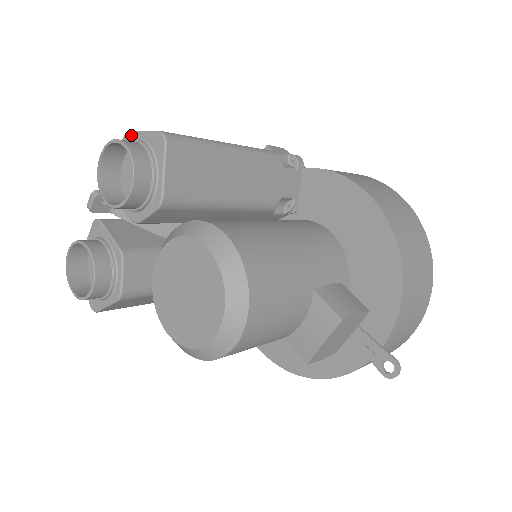
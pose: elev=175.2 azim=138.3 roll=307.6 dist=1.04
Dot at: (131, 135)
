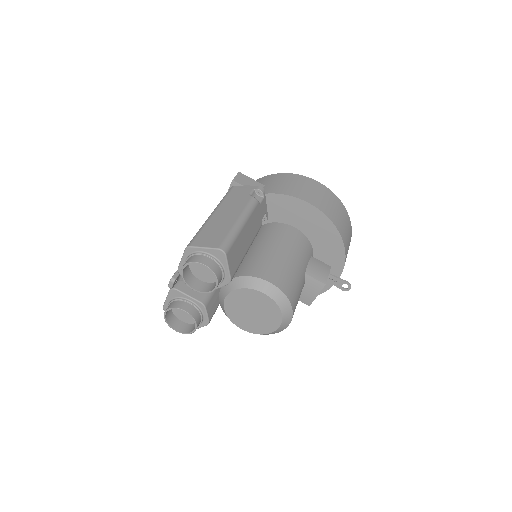
Dot at: (193, 249)
